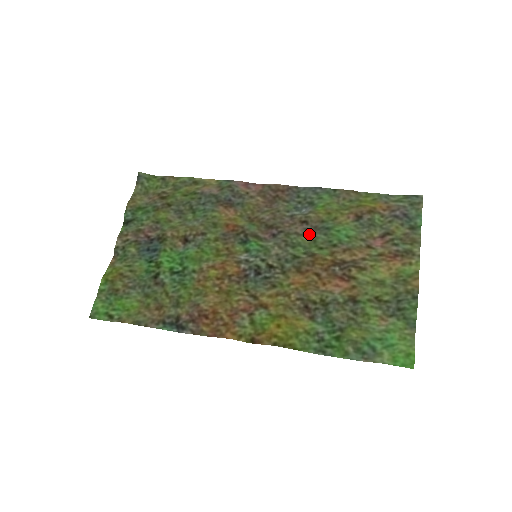
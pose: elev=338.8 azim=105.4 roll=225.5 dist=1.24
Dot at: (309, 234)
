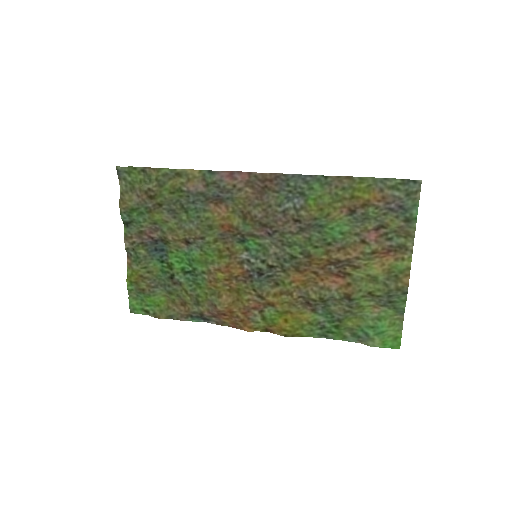
Dot at: (303, 231)
